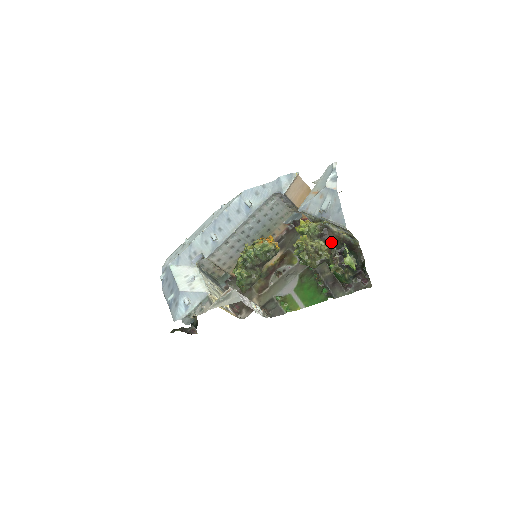
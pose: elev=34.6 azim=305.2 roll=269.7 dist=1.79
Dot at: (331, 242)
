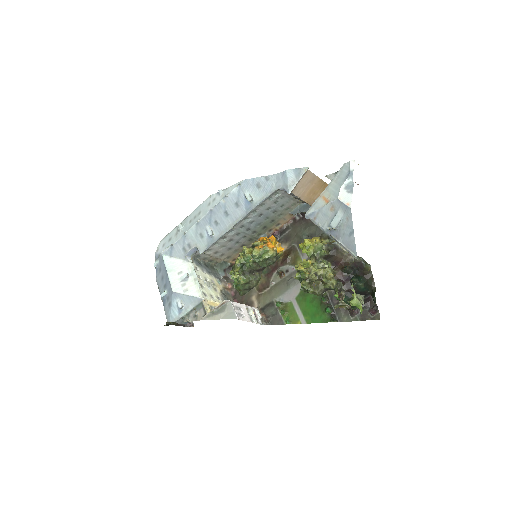
Dot at: (339, 264)
